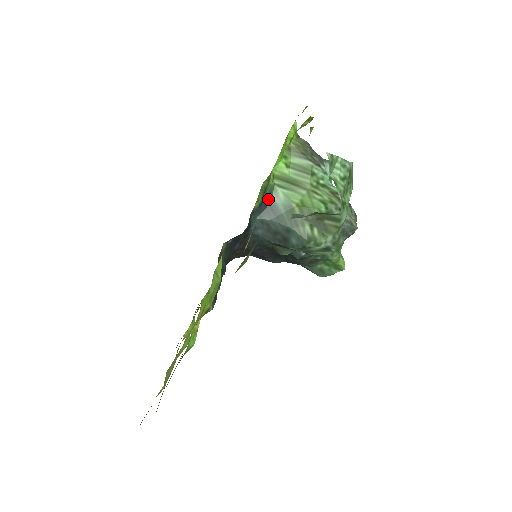
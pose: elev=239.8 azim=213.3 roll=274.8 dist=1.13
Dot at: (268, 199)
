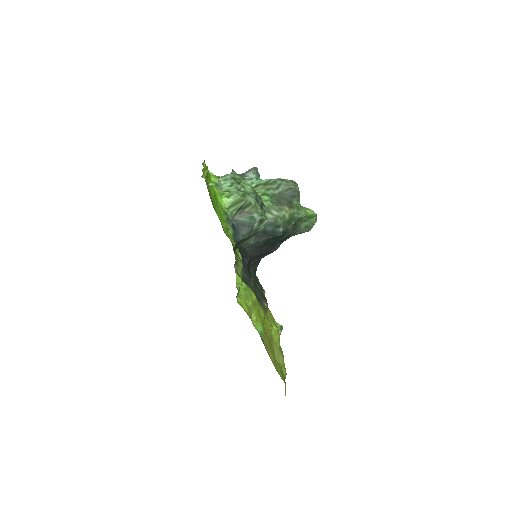
Dot at: (235, 222)
